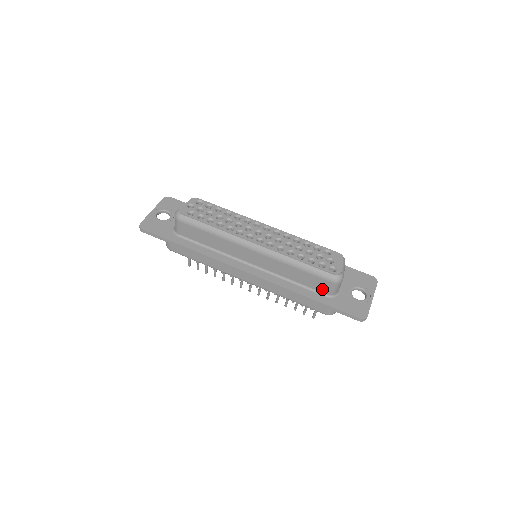
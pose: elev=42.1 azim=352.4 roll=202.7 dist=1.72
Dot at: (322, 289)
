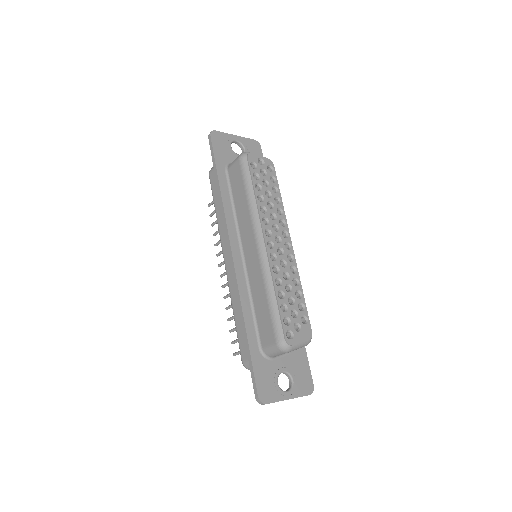
Dot at: (264, 338)
